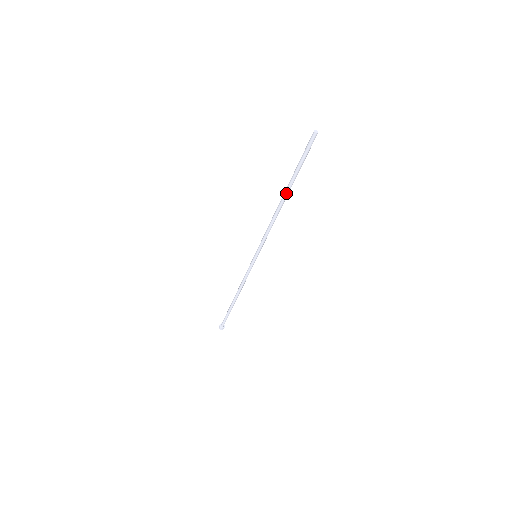
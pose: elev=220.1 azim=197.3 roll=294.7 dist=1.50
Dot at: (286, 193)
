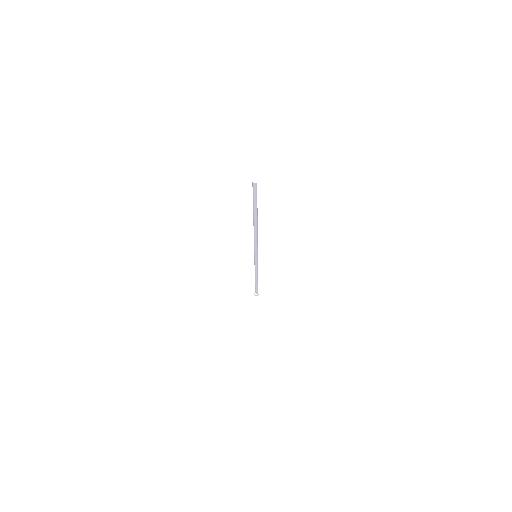
Dot at: (255, 221)
